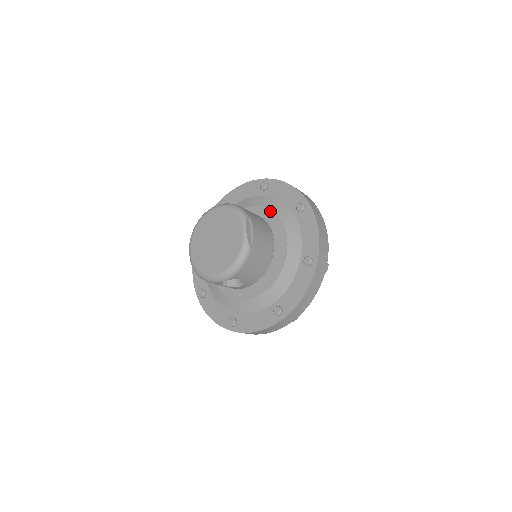
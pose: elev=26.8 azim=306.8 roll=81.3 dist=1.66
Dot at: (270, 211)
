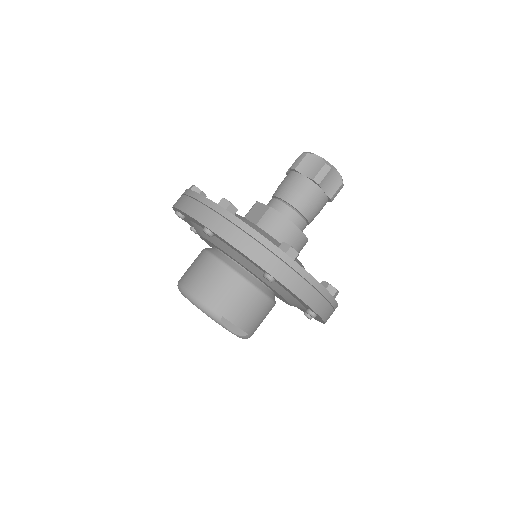
Dot at: occluded
